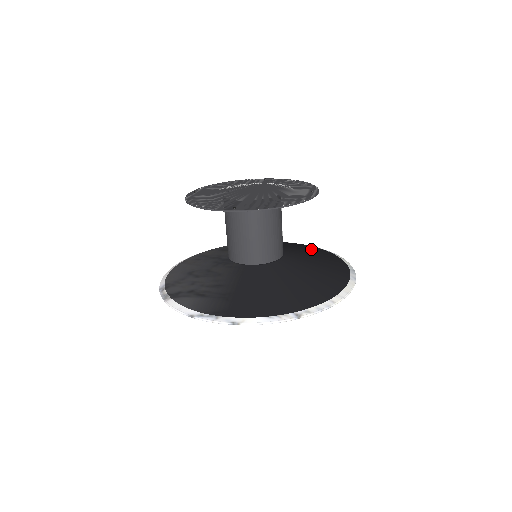
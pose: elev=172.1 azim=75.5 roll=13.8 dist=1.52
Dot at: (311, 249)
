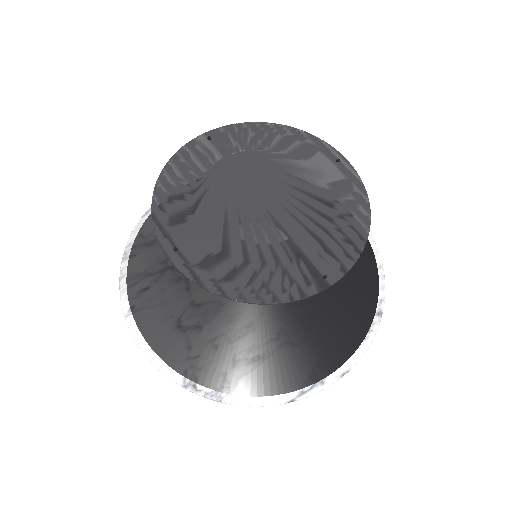
Dot at: occluded
